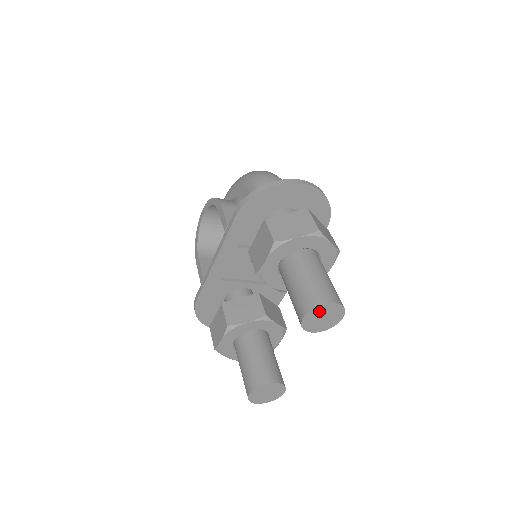
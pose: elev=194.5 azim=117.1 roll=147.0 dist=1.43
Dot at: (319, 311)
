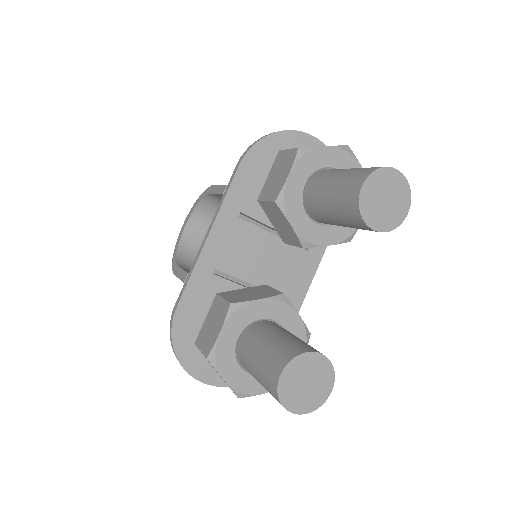
Dot at: (380, 181)
